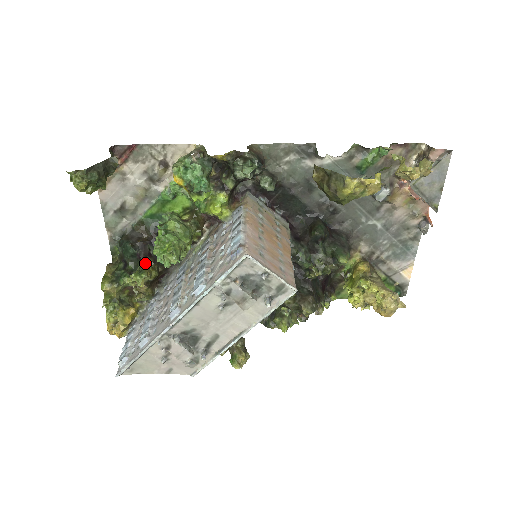
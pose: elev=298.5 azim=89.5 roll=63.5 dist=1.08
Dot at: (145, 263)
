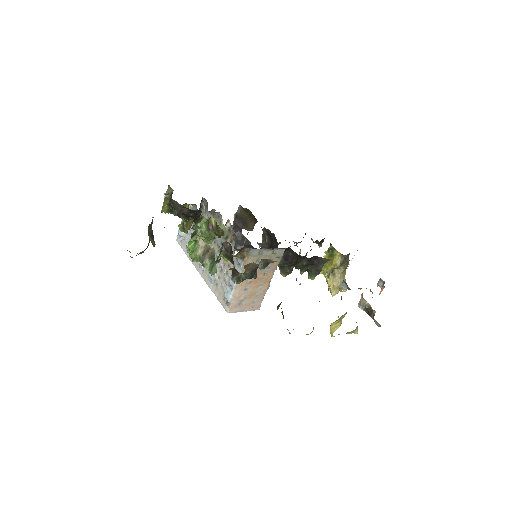
Dot at: (187, 222)
